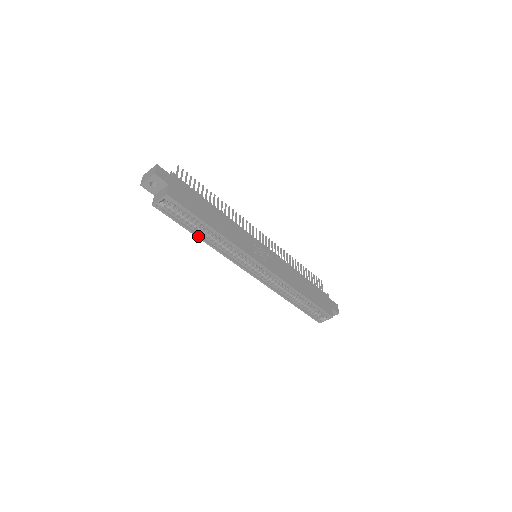
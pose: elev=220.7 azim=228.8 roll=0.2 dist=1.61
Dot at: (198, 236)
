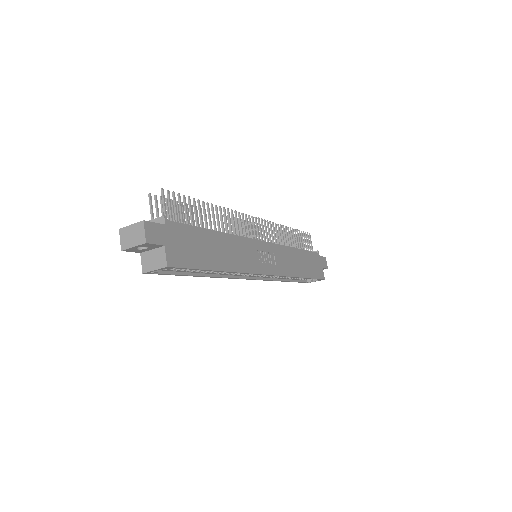
Dot at: (198, 276)
